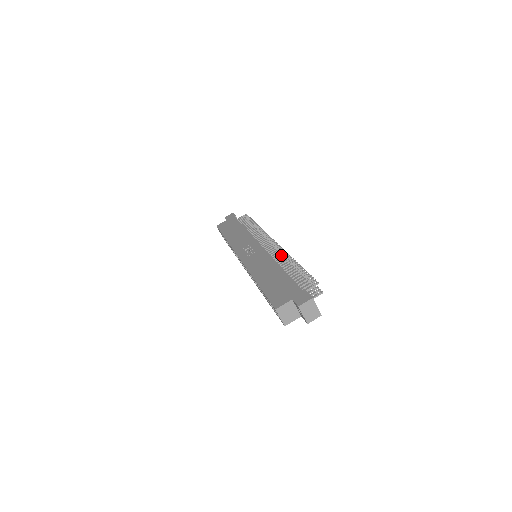
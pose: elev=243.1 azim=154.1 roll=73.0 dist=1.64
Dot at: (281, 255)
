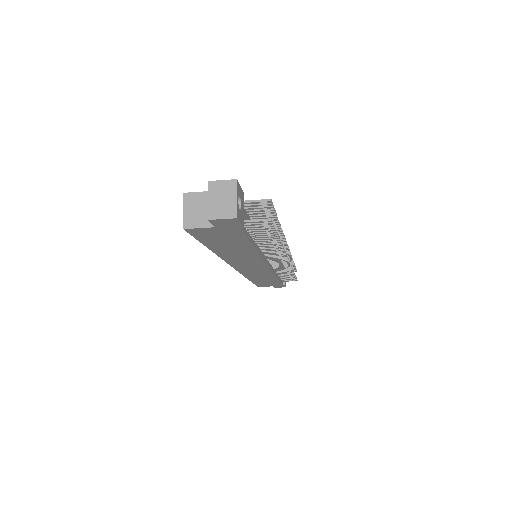
Dot at: occluded
